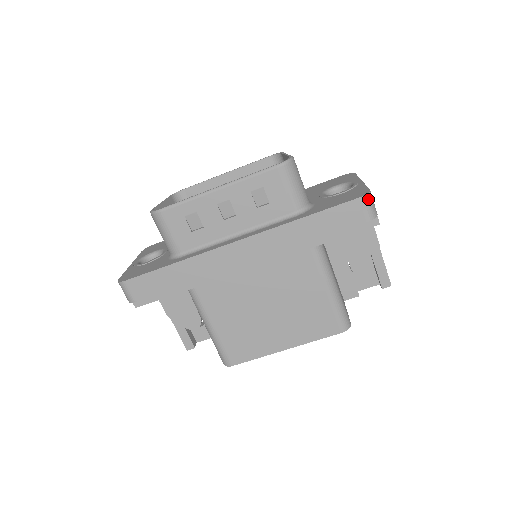
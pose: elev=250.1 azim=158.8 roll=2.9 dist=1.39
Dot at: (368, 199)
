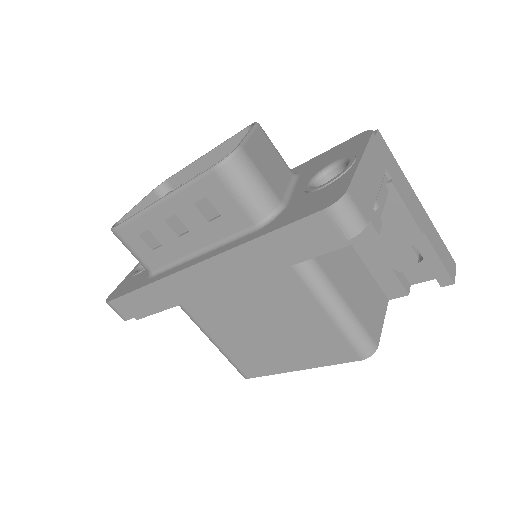
Dot at: (340, 209)
